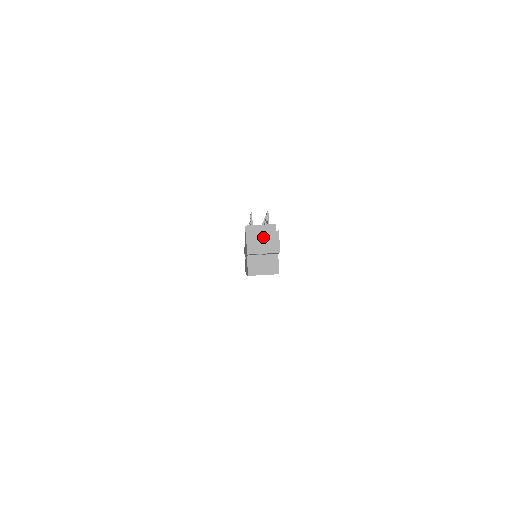
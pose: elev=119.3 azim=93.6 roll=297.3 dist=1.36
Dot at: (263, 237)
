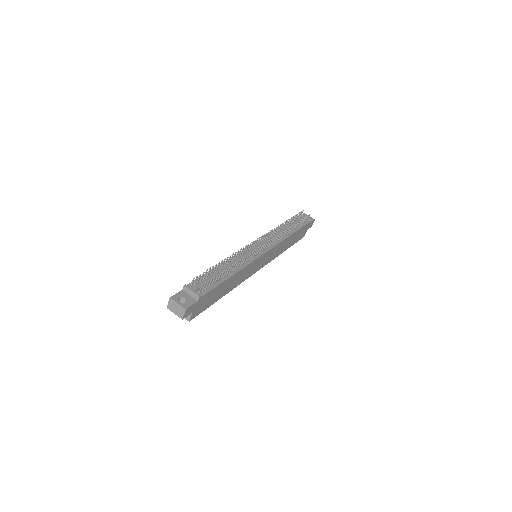
Dot at: (177, 306)
